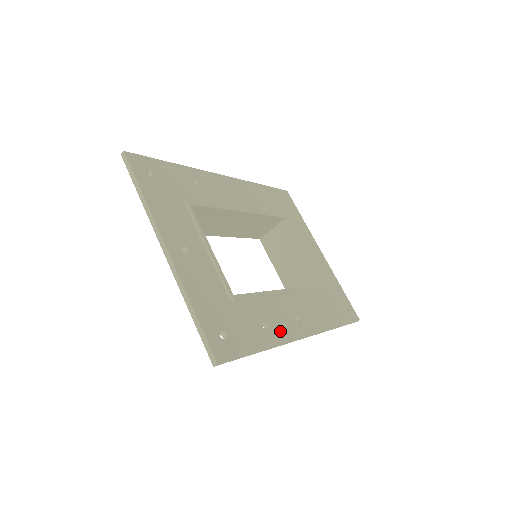
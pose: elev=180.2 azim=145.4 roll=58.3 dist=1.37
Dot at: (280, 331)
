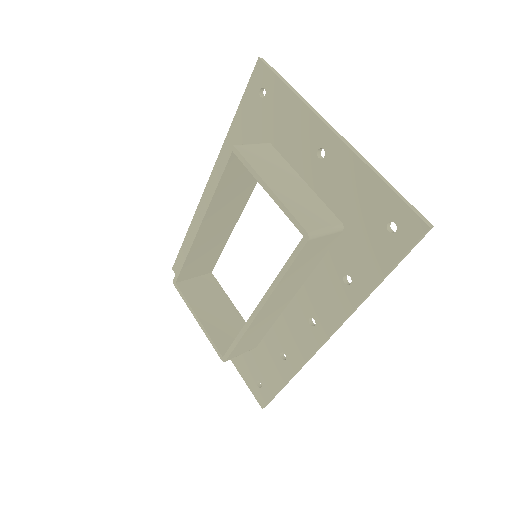
Dot at: (345, 300)
